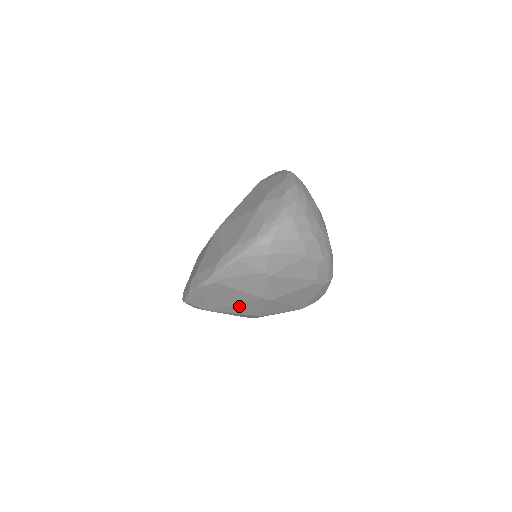
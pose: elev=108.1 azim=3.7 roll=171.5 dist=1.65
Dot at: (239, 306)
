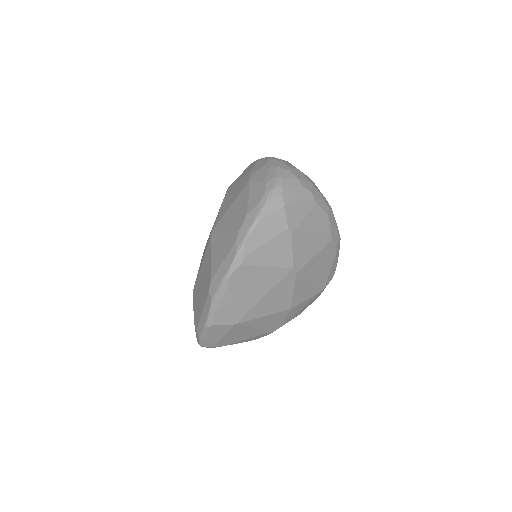
Dot at: (268, 298)
